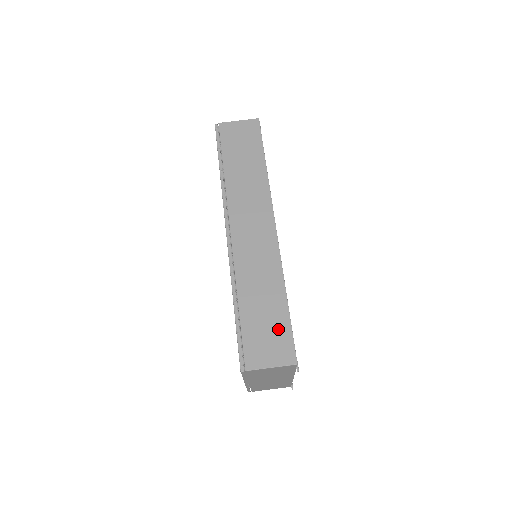
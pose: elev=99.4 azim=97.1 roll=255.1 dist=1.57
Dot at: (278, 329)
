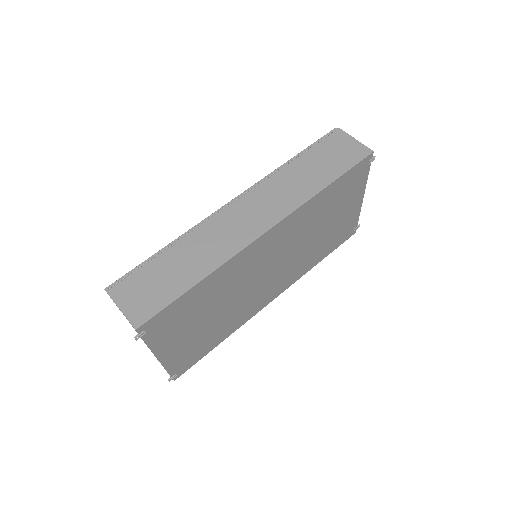
Dot at: (161, 293)
